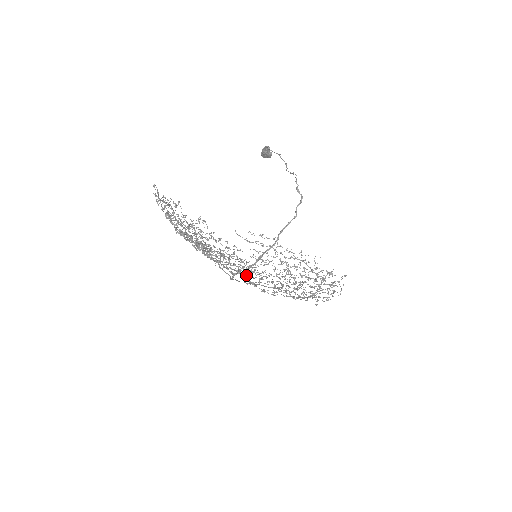
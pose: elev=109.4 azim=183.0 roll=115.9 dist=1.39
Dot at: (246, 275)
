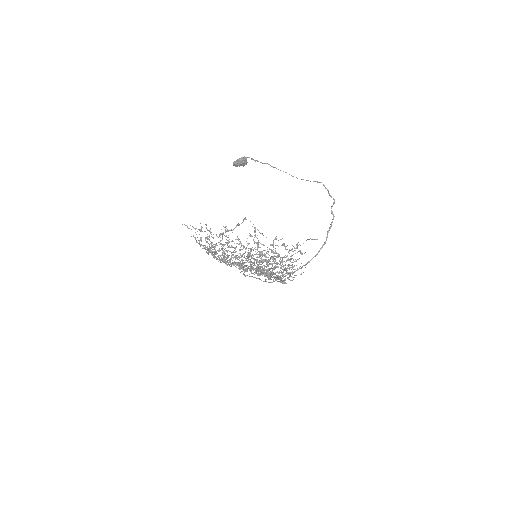
Dot at: occluded
